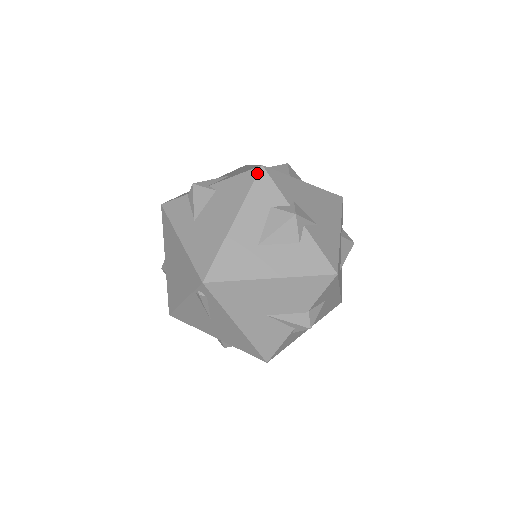
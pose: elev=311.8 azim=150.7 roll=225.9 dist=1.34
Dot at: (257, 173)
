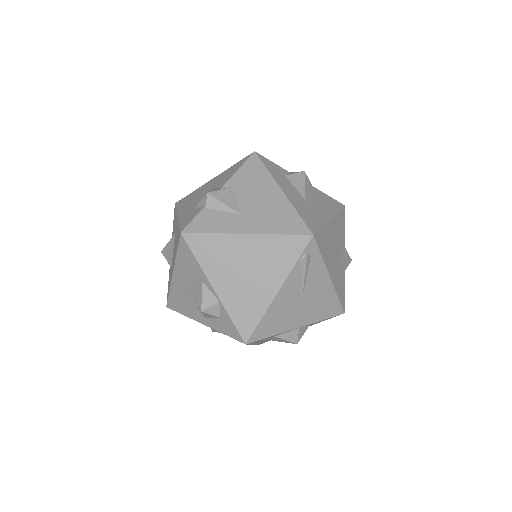
Dot at: (258, 157)
